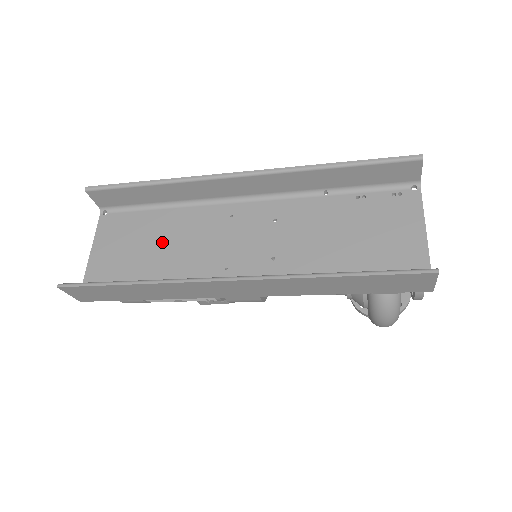
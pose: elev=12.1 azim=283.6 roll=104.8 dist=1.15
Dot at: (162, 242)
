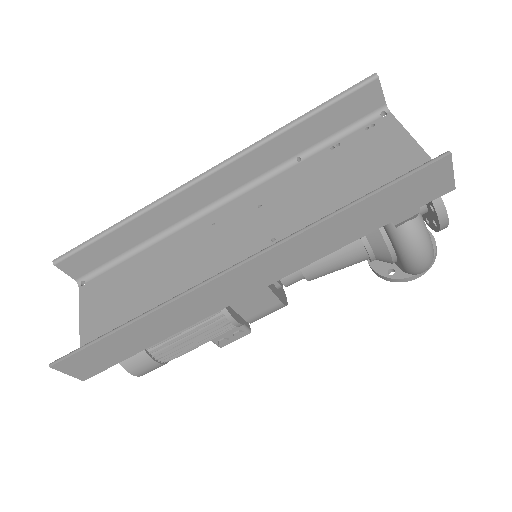
Dot at: (151, 281)
